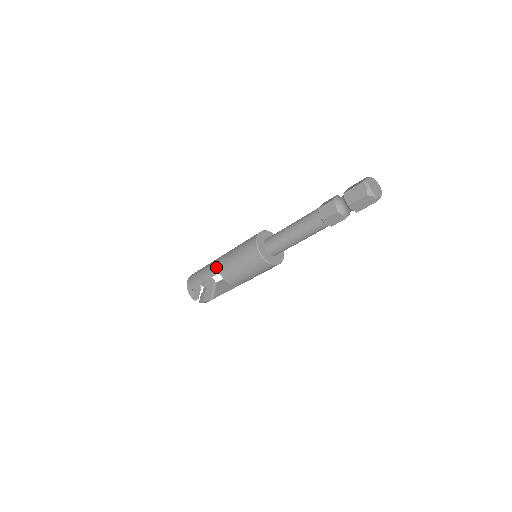
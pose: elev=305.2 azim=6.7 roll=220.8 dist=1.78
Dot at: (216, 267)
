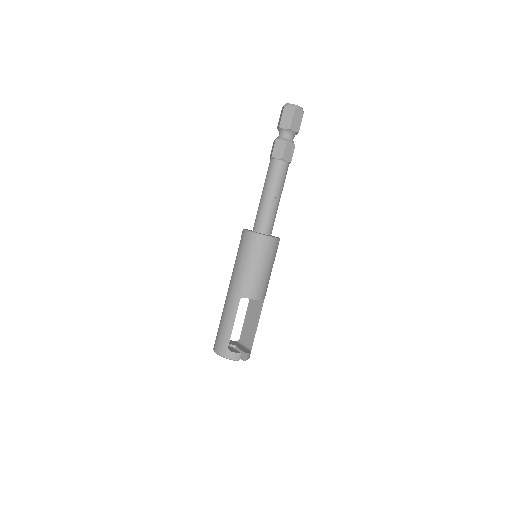
Dot at: (233, 298)
